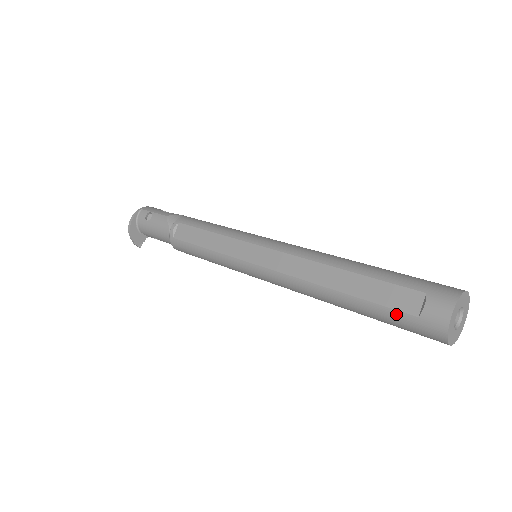
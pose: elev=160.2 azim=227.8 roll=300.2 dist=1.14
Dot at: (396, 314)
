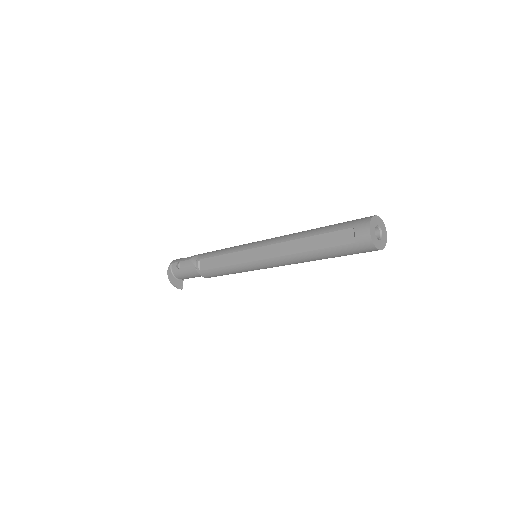
Dot at: (344, 247)
